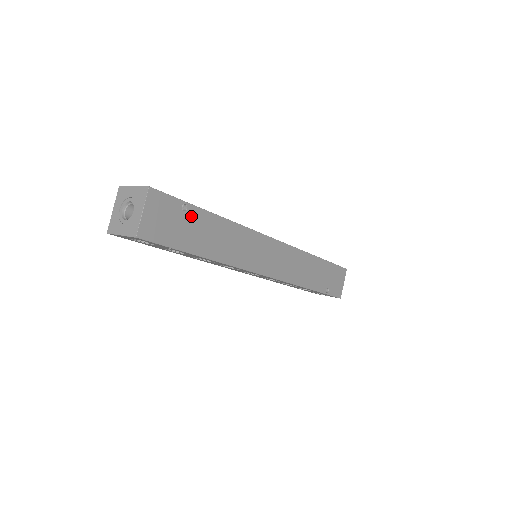
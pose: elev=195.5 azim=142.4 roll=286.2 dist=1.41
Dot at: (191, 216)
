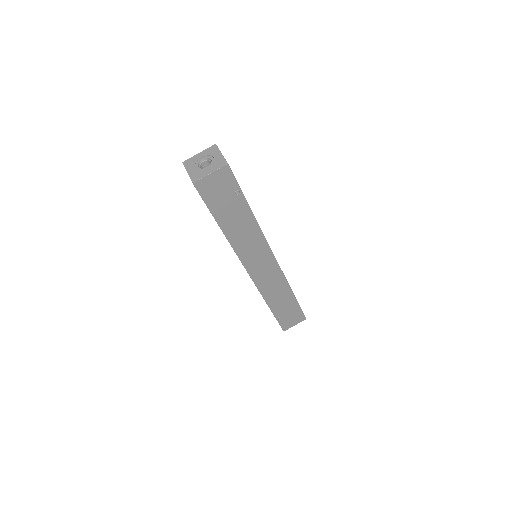
Dot at: (236, 200)
